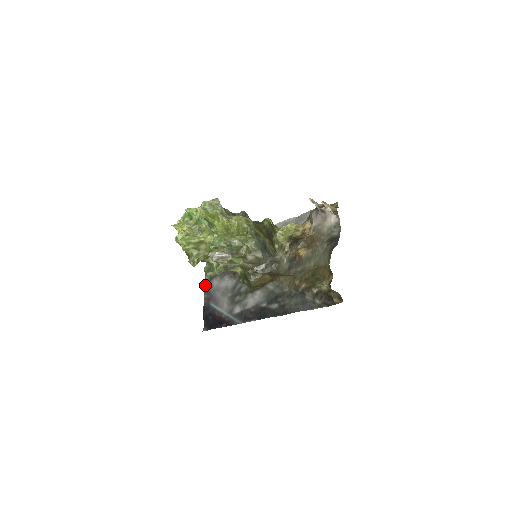
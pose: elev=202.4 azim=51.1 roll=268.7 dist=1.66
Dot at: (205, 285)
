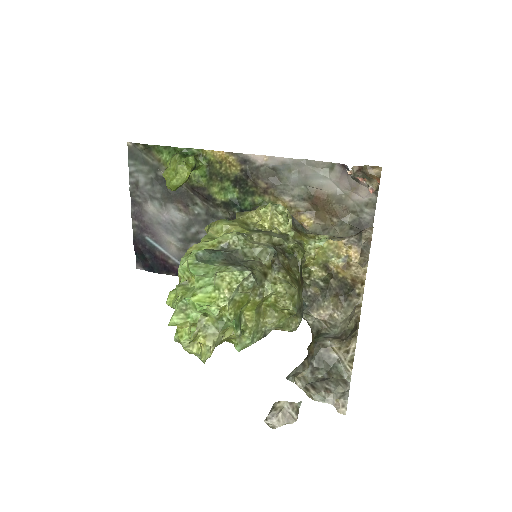
Dot at: (132, 206)
